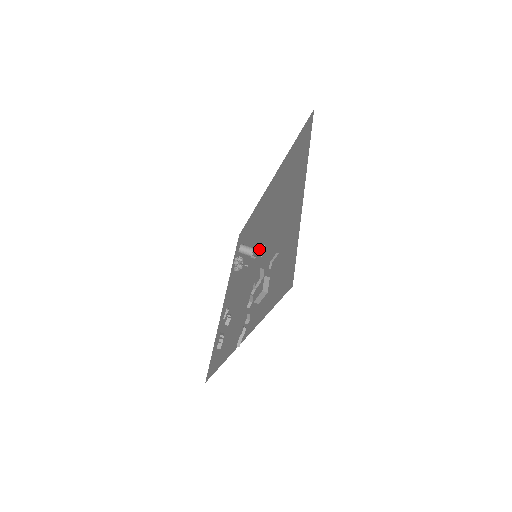
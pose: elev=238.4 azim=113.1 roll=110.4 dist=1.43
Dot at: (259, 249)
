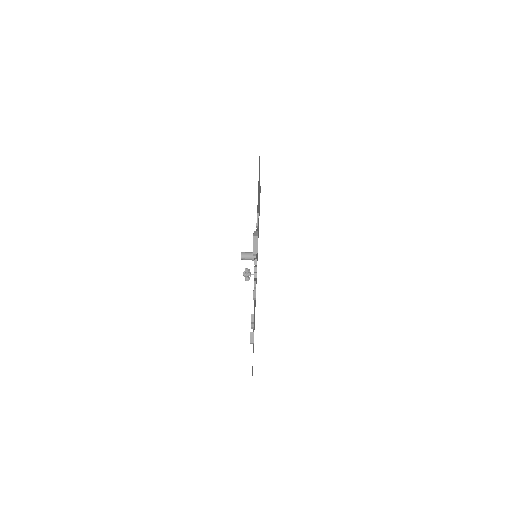
Dot at: occluded
